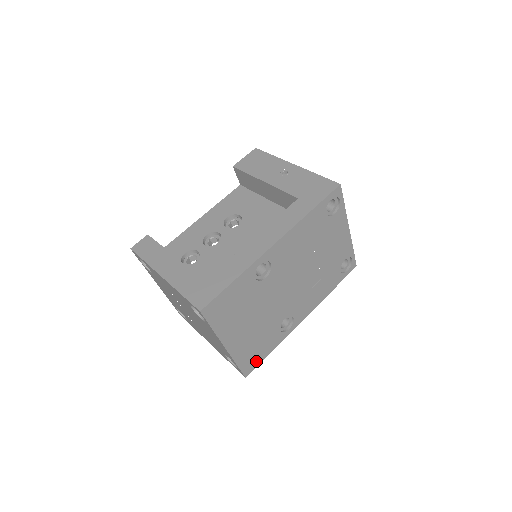
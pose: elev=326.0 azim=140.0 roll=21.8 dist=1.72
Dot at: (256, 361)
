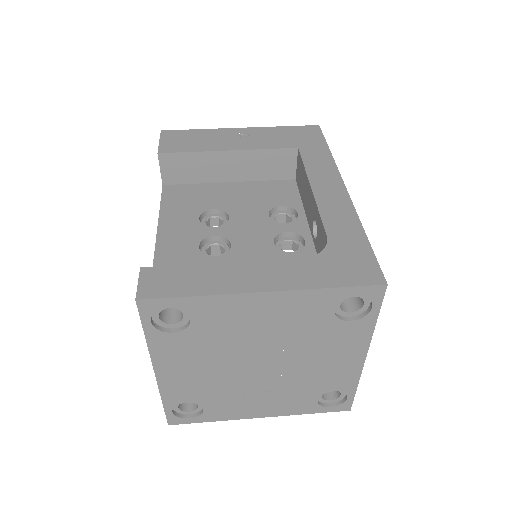
Dot at: occluded
